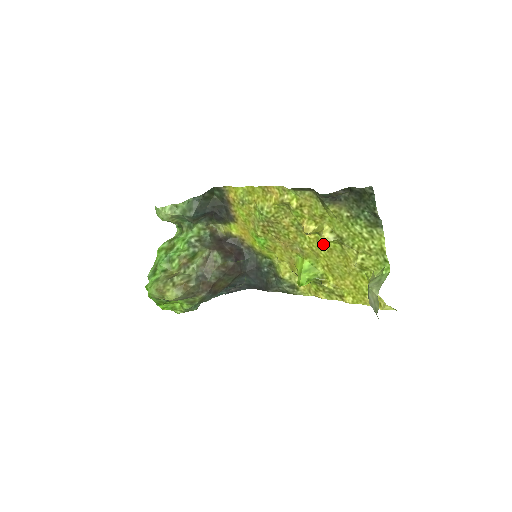
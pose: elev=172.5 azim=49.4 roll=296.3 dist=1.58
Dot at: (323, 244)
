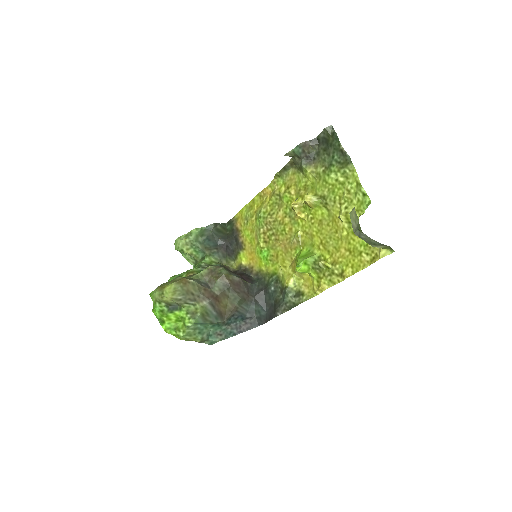
Dot at: (313, 219)
